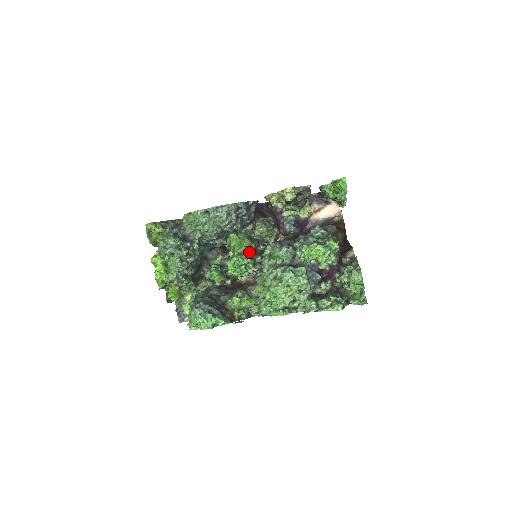
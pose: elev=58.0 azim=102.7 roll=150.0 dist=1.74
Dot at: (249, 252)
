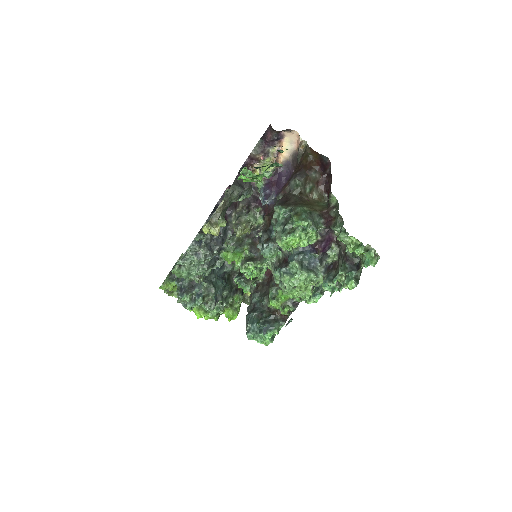
Dot at: (249, 254)
